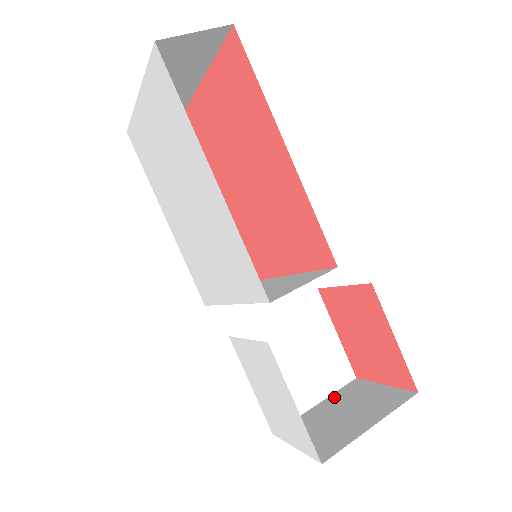
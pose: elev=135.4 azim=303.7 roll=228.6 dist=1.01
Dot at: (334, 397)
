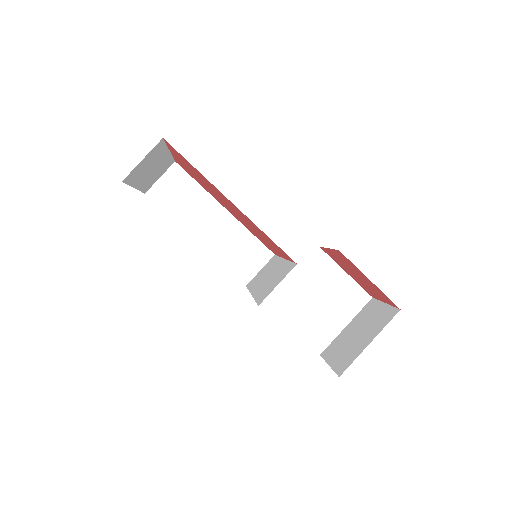
Dot at: (356, 318)
